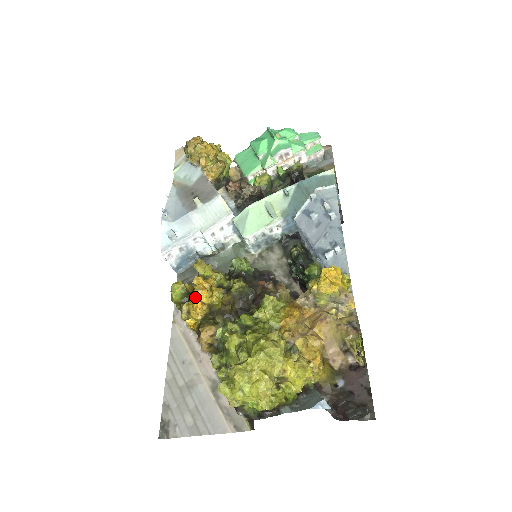
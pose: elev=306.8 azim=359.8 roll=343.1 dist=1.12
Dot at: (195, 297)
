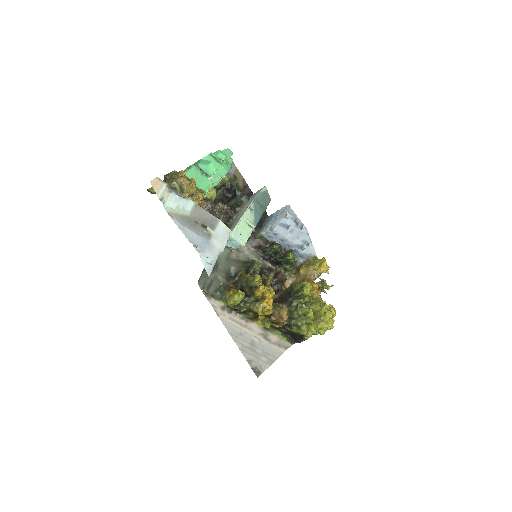
Dot at: (268, 298)
